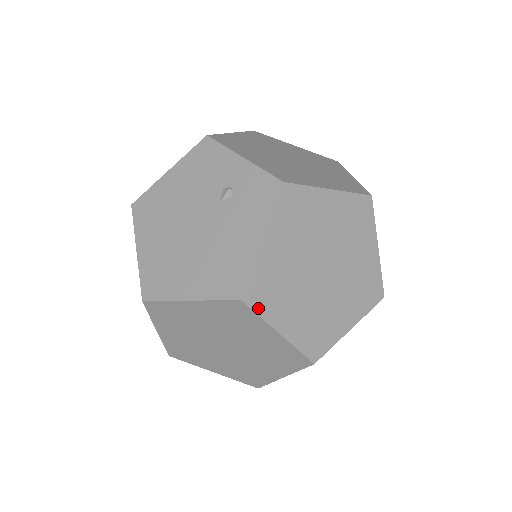
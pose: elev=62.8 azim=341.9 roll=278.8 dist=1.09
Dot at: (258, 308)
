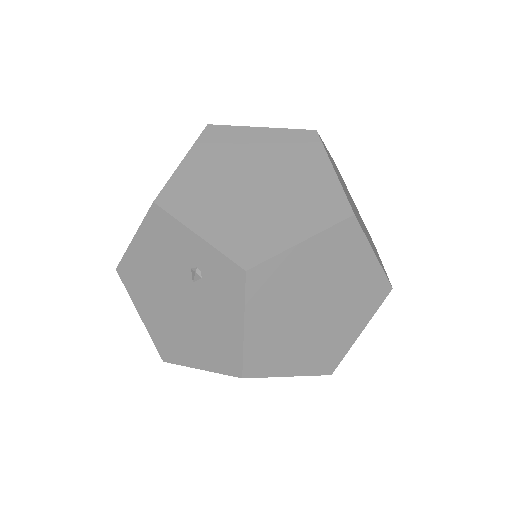
Dot at: (261, 373)
